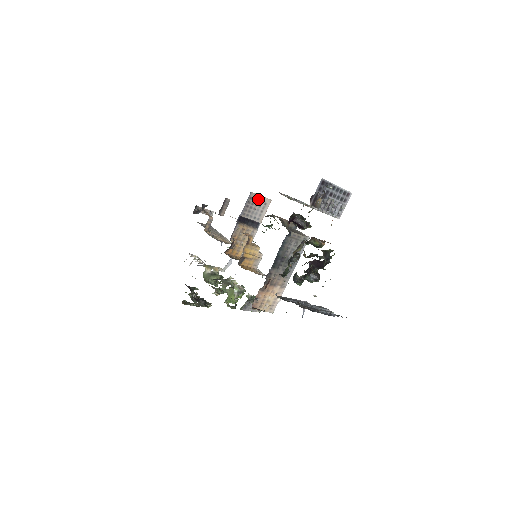
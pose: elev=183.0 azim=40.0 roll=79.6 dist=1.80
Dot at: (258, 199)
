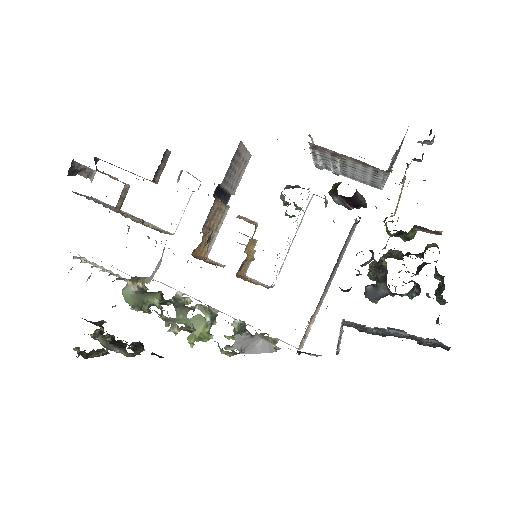
Dot at: (242, 154)
